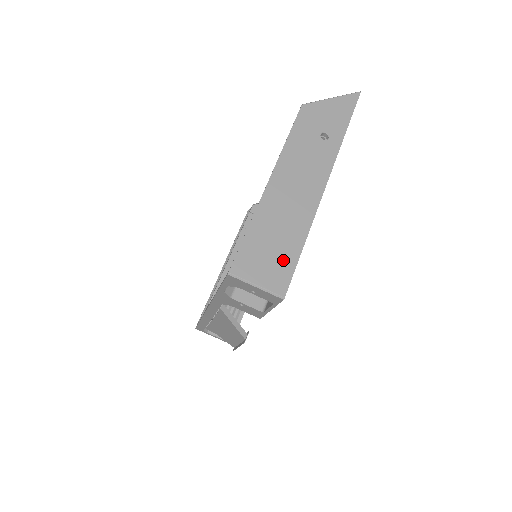
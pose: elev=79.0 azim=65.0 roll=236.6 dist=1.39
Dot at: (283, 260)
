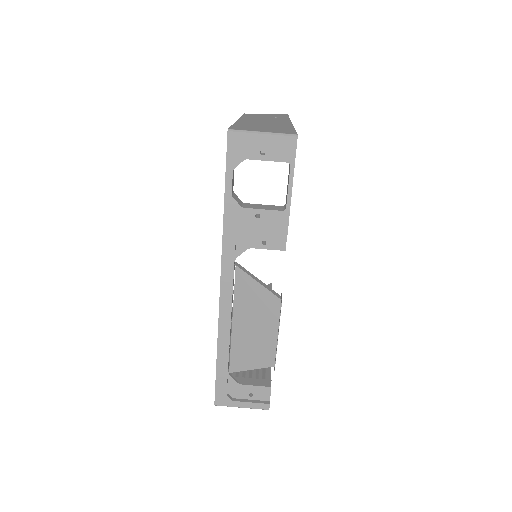
Dot at: (280, 129)
